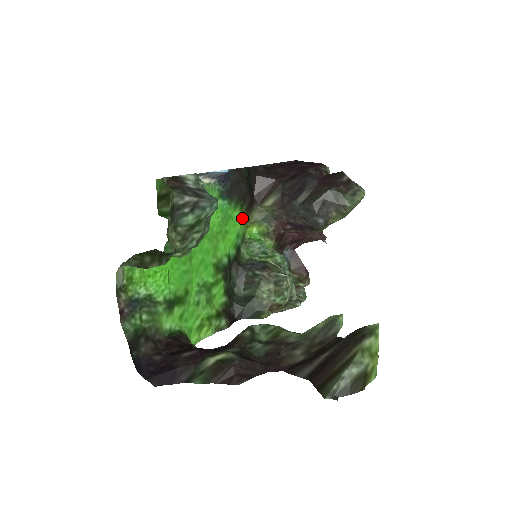
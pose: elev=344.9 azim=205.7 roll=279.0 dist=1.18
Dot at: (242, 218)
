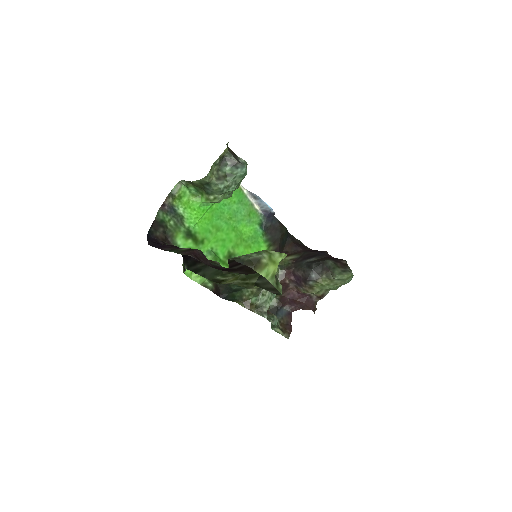
Dot at: occluded
